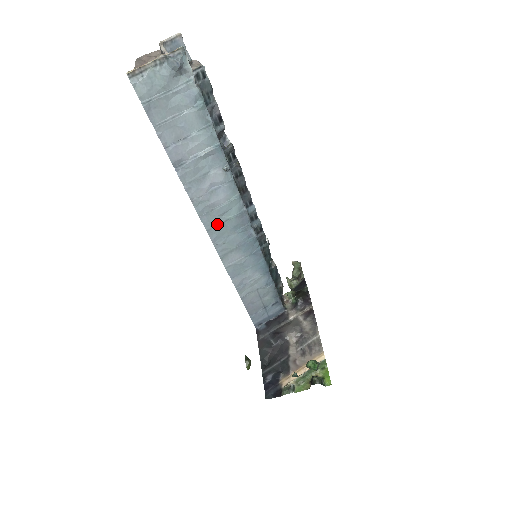
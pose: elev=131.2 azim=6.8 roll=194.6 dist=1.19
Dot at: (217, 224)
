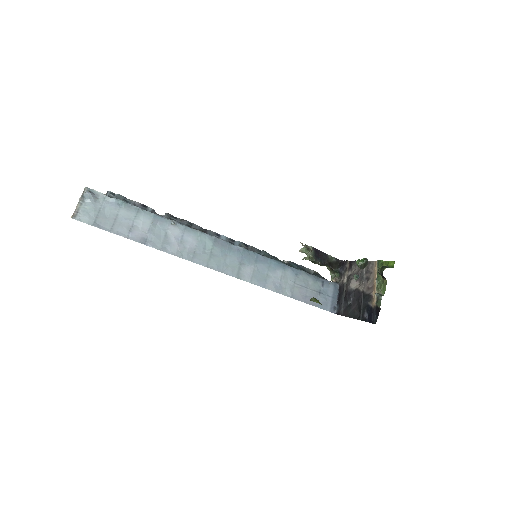
Dot at: (208, 258)
